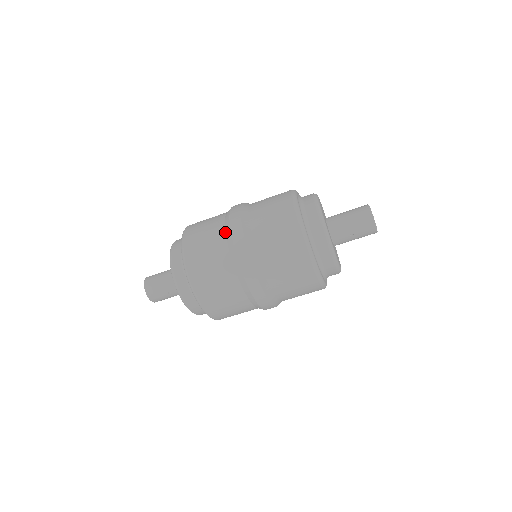
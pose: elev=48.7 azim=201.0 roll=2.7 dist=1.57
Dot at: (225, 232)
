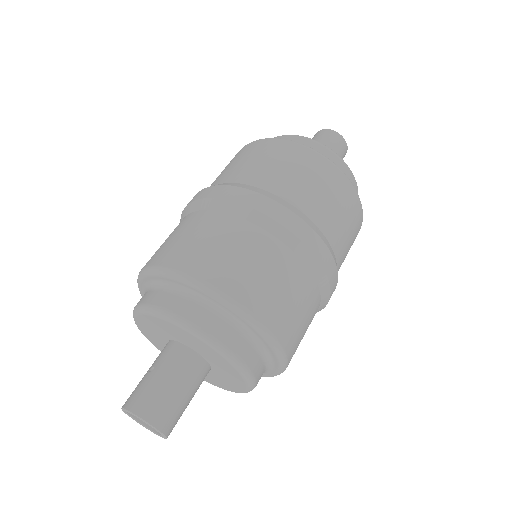
Dot at: (315, 279)
